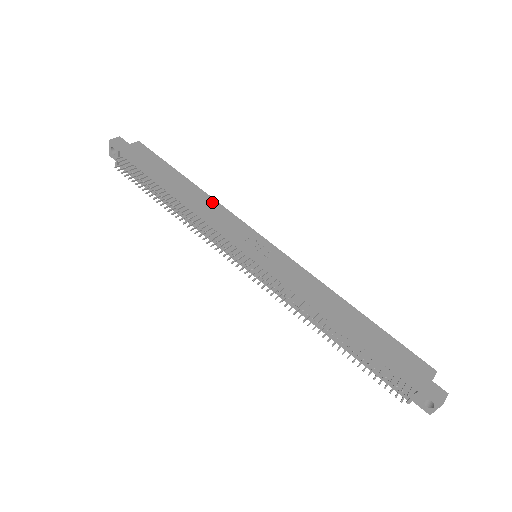
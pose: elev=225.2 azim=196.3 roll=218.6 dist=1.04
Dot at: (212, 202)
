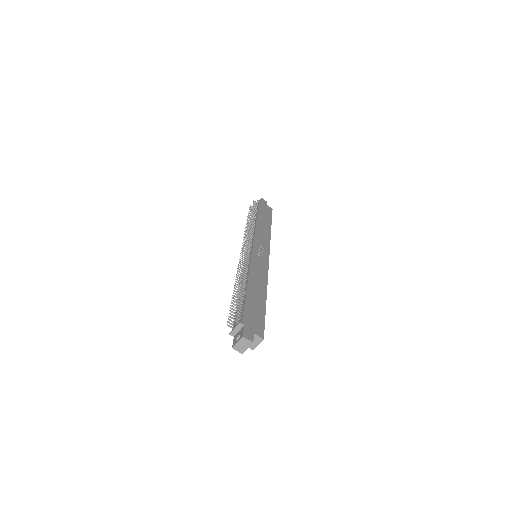
Dot at: (268, 234)
